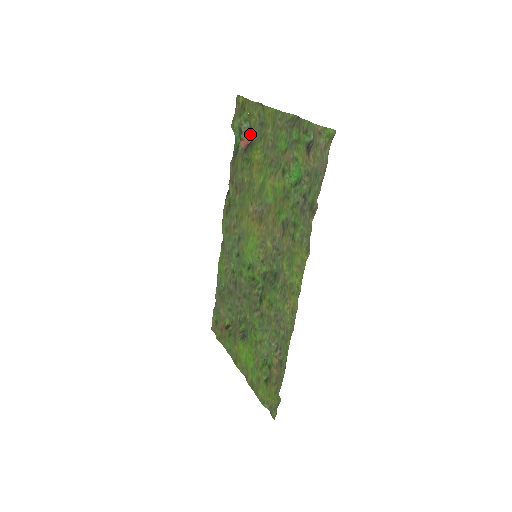
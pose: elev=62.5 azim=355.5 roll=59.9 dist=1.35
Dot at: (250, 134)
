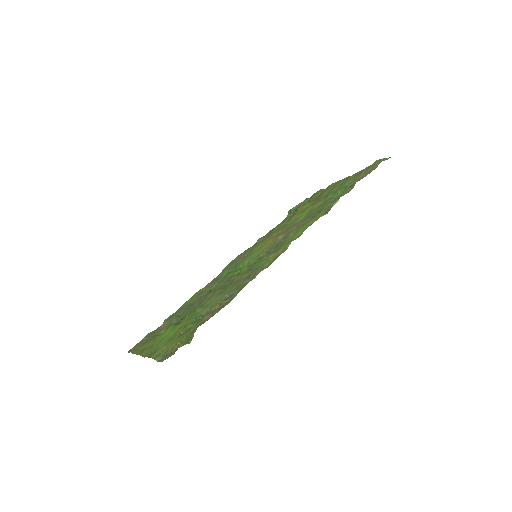
Dot at: occluded
